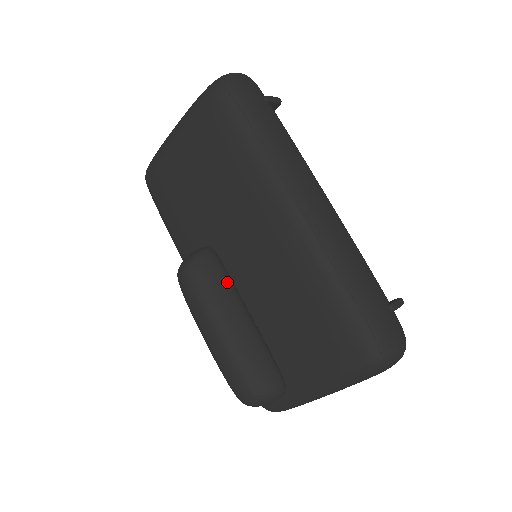
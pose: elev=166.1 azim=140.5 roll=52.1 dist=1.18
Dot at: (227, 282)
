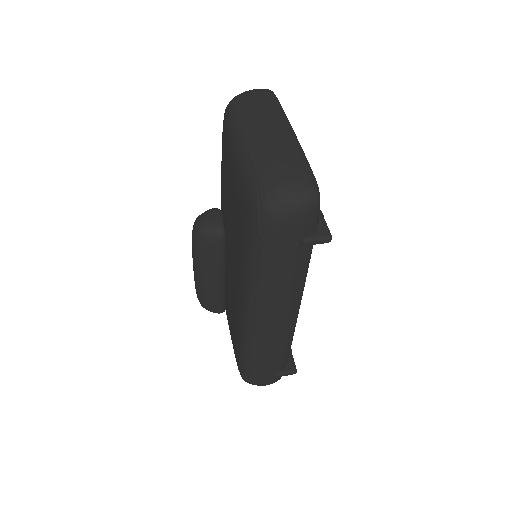
Dot at: (217, 260)
